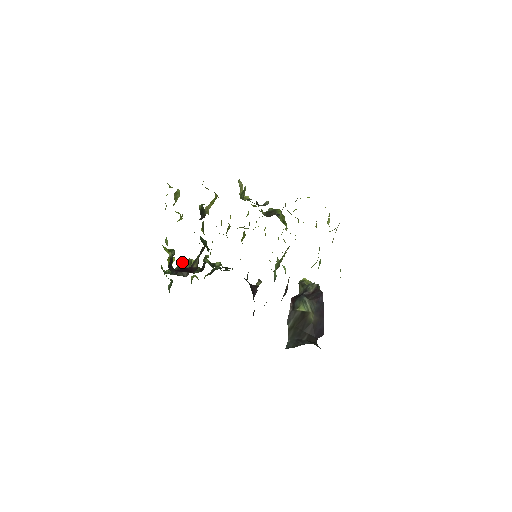
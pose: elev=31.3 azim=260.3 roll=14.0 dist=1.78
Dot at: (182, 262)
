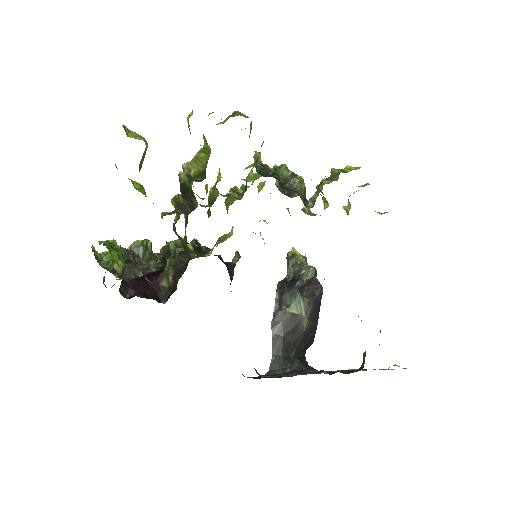
Dot at: (131, 247)
